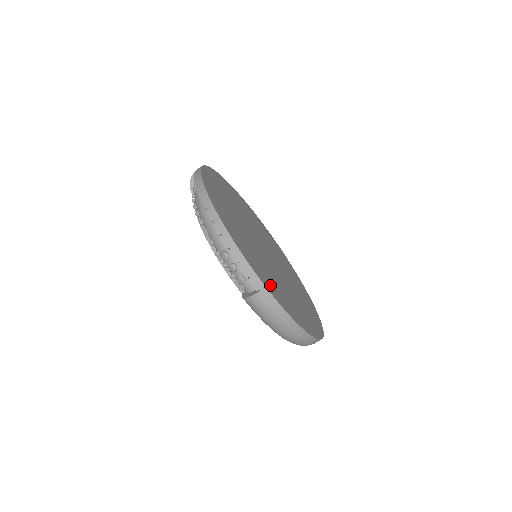
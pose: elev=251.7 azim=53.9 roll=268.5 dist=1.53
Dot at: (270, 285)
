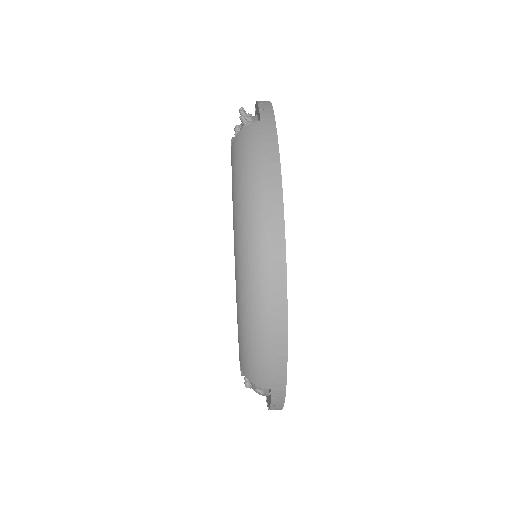
Dot at: occluded
